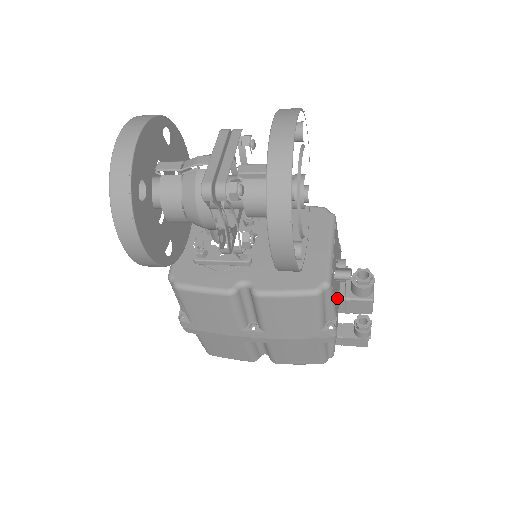
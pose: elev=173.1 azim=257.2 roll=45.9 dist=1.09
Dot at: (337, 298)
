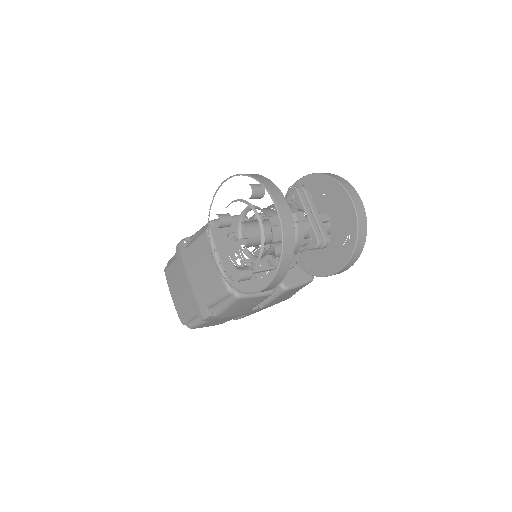
Dot at: occluded
